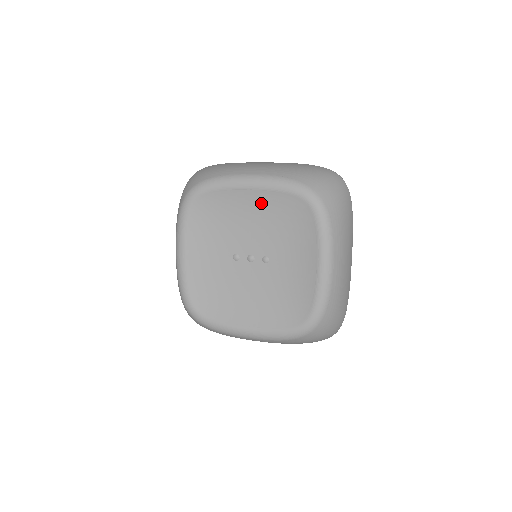
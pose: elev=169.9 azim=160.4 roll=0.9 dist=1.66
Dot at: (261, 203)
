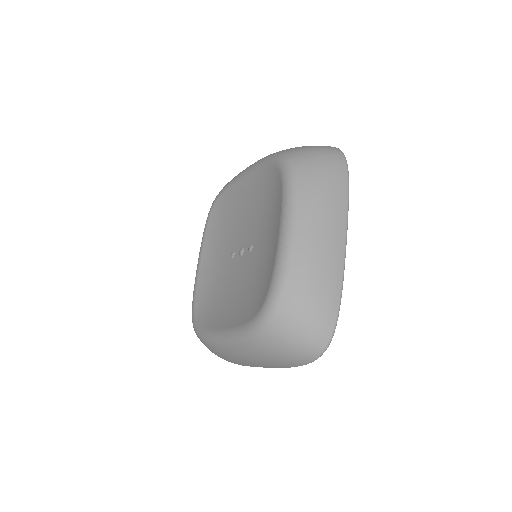
Dot at: (252, 188)
